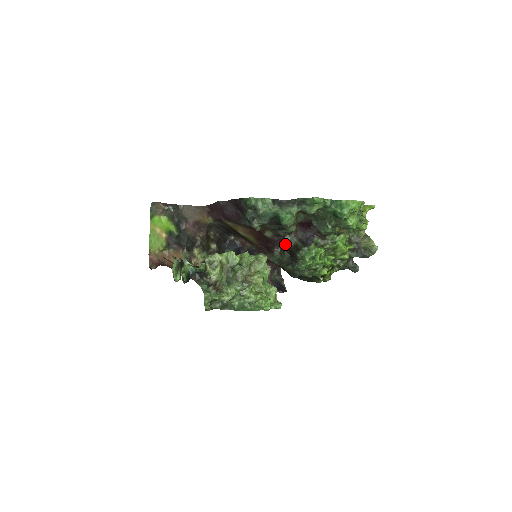
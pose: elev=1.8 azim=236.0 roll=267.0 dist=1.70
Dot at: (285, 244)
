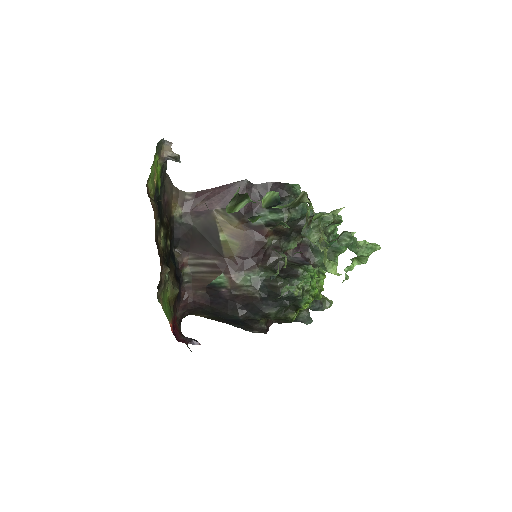
Dot at: (275, 261)
